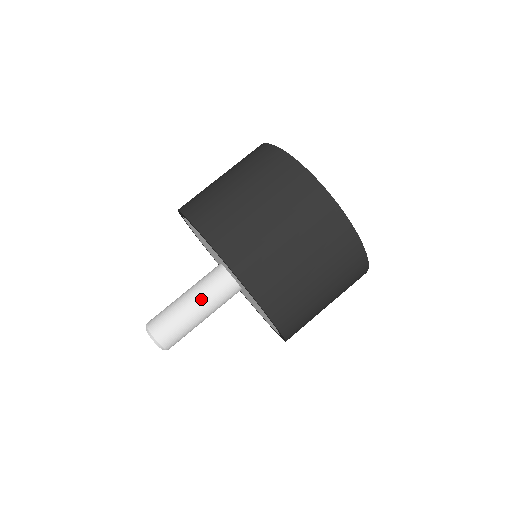
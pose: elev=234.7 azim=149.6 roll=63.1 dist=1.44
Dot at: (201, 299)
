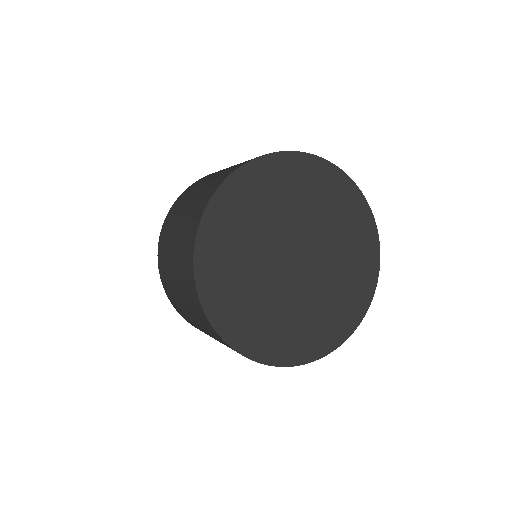
Dot at: occluded
